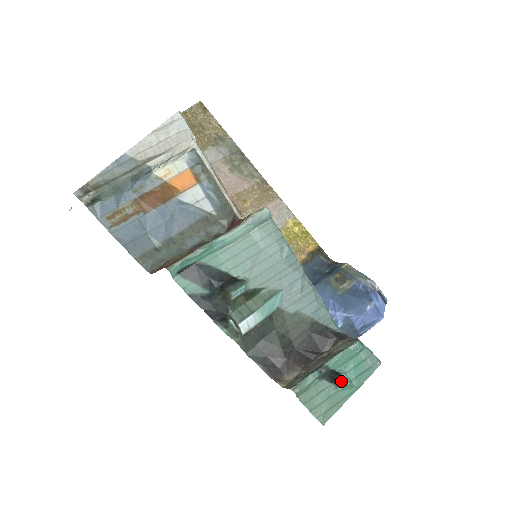
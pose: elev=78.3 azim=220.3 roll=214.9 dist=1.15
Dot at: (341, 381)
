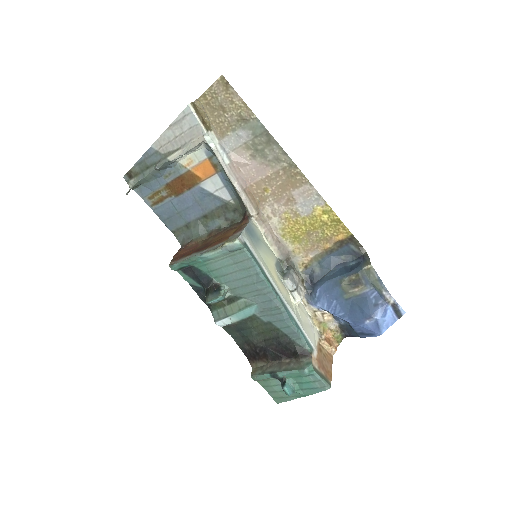
Dot at: (284, 391)
